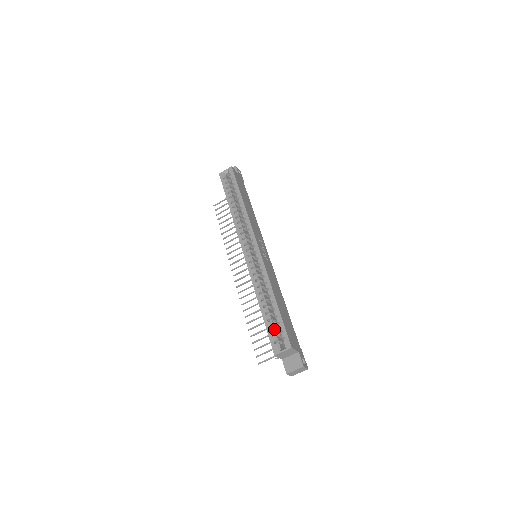
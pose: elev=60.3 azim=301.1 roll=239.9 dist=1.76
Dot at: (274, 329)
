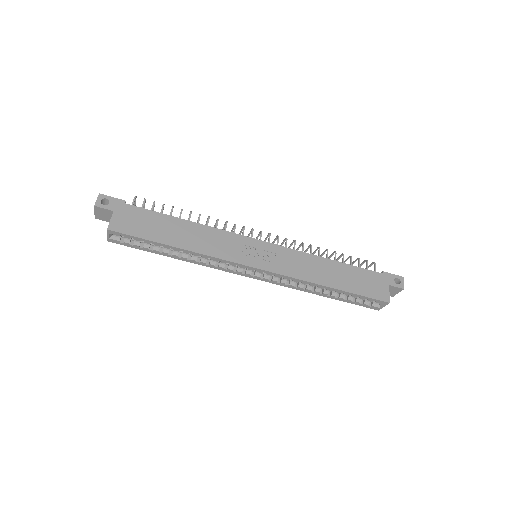
Dot at: (357, 300)
